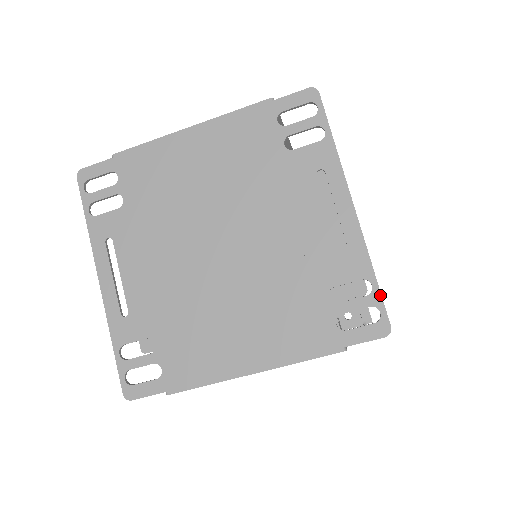
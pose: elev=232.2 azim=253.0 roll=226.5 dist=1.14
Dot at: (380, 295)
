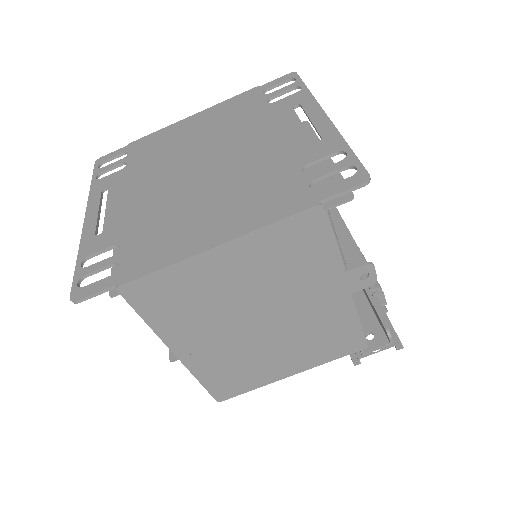
Dot at: (355, 157)
